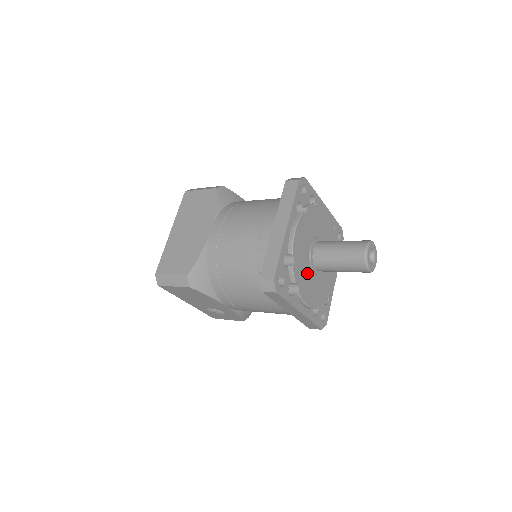
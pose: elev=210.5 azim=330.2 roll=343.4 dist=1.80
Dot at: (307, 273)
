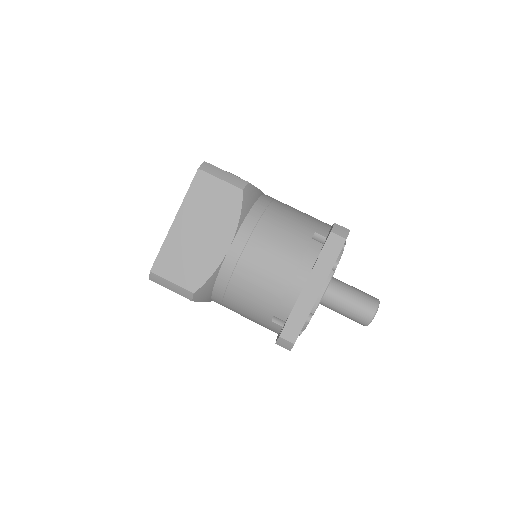
Dot at: occluded
